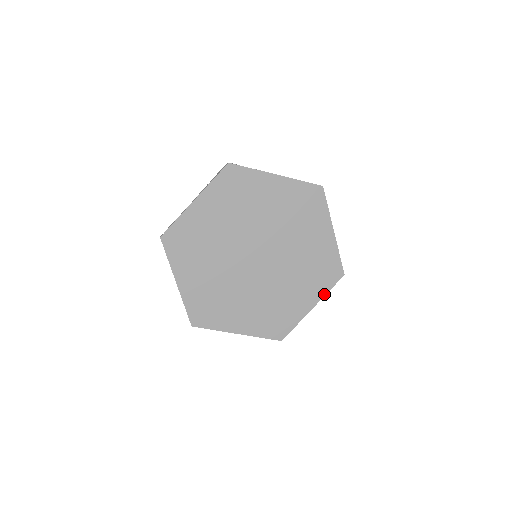
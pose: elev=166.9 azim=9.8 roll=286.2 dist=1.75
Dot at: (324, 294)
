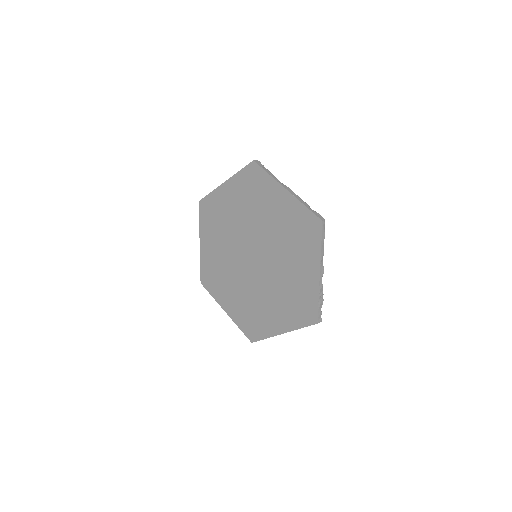
Dot at: (295, 328)
